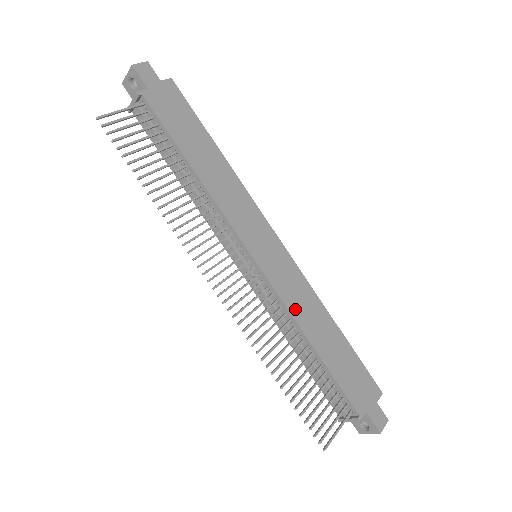
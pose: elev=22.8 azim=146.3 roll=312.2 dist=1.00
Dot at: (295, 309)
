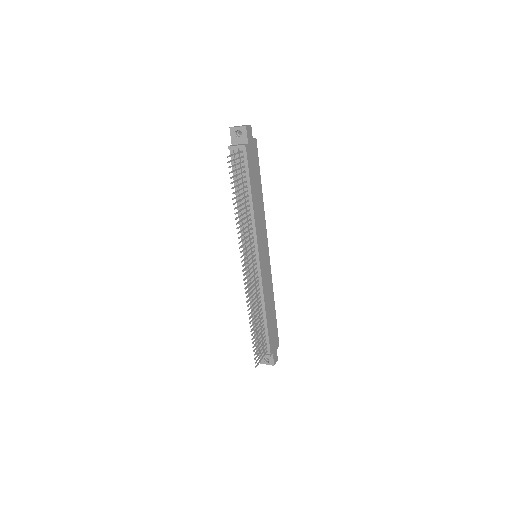
Dot at: (265, 292)
